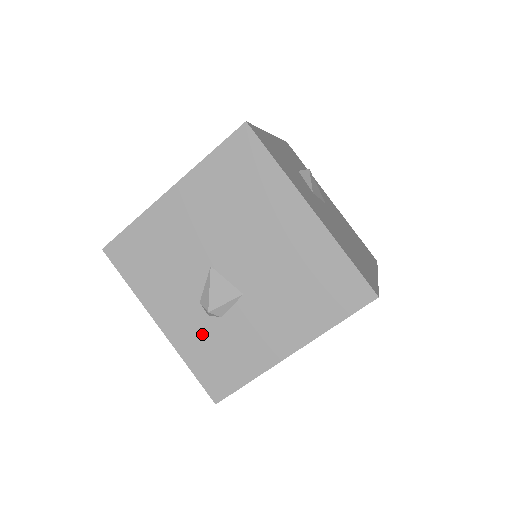
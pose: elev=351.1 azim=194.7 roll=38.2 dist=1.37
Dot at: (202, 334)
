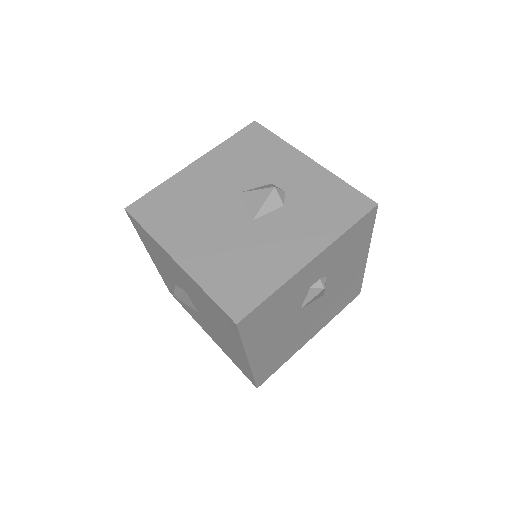
Dot at: (172, 285)
